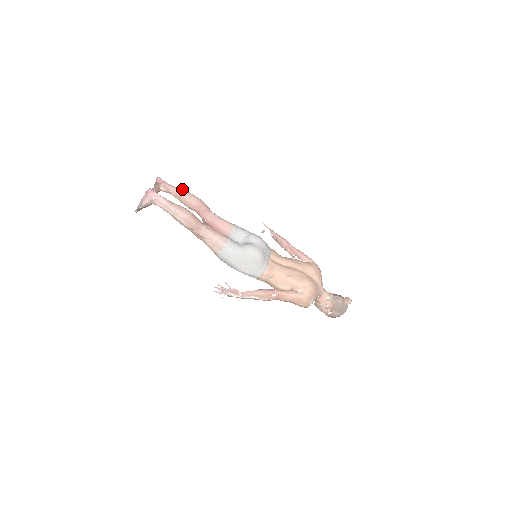
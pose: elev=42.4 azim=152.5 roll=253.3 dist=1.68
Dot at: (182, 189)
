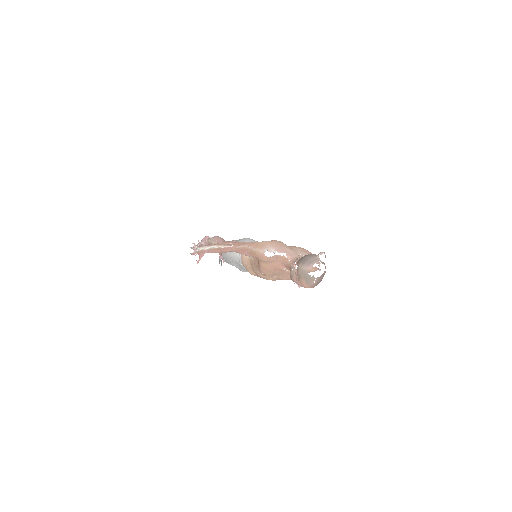
Dot at: occluded
